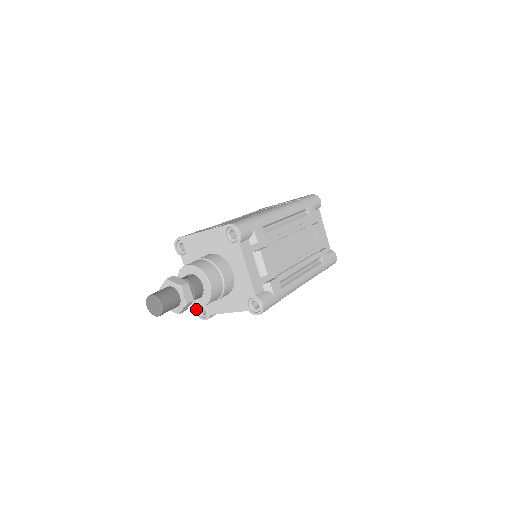
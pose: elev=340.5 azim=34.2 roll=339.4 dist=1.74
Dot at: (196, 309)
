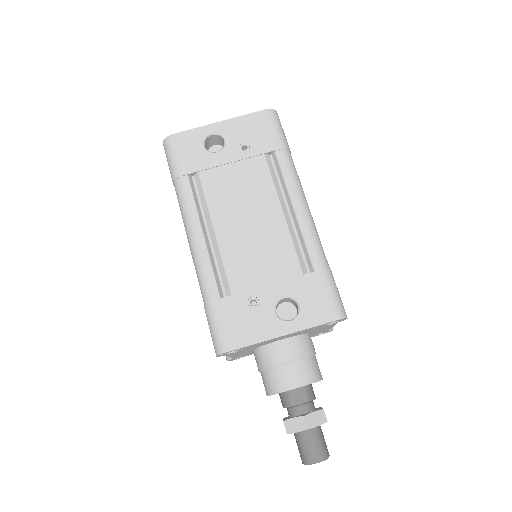
Dot at: occluded
